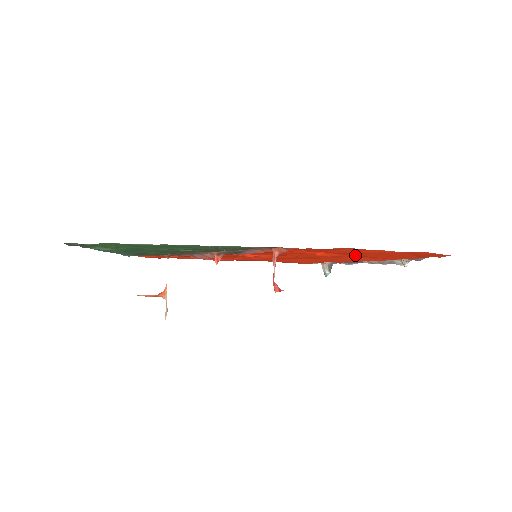
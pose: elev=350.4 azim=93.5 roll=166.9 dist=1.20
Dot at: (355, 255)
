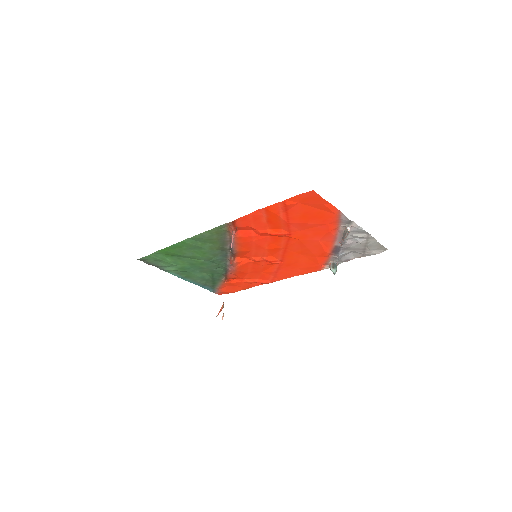
Dot at: (288, 224)
